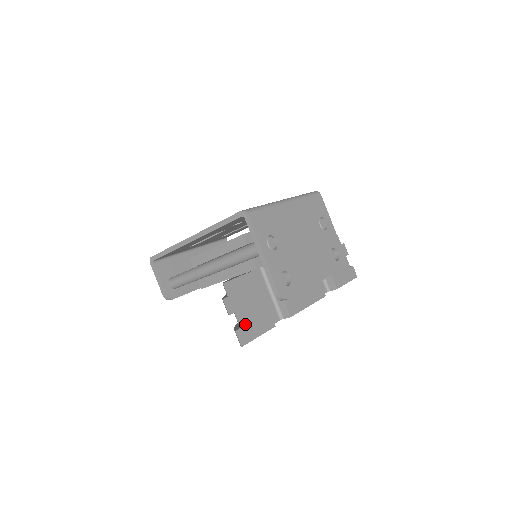
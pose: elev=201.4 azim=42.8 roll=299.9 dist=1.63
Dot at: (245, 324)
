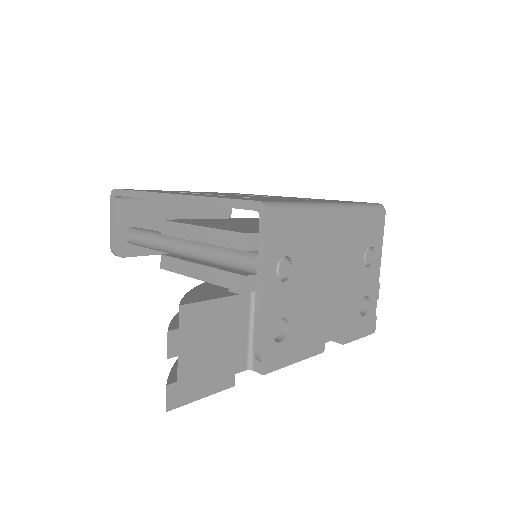
Dot at: (188, 376)
